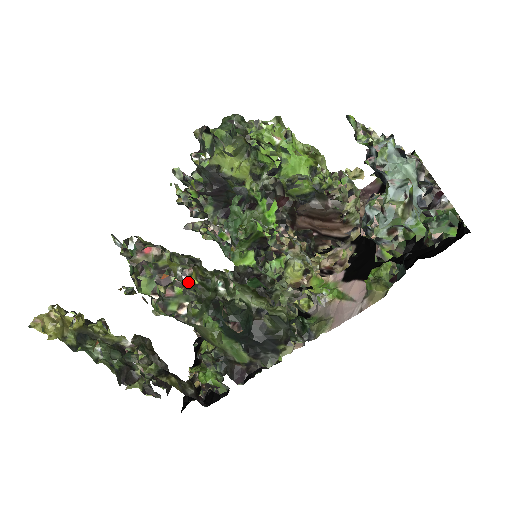
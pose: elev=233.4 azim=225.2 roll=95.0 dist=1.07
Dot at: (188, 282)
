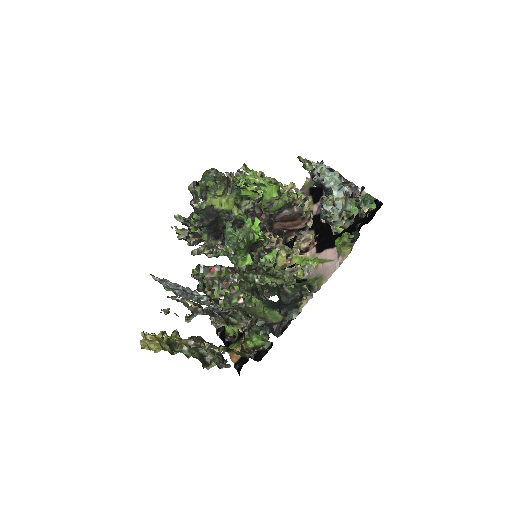
Dot at: (239, 282)
